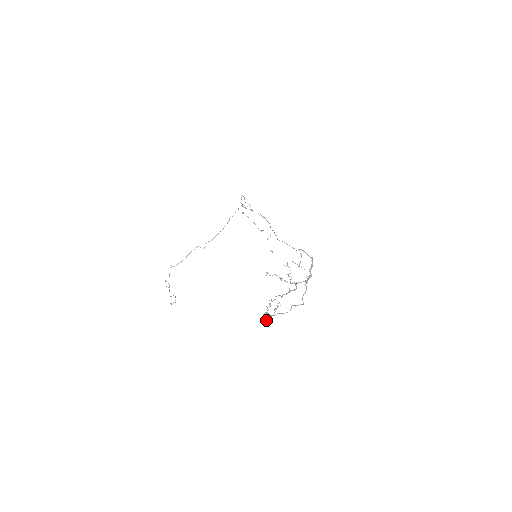
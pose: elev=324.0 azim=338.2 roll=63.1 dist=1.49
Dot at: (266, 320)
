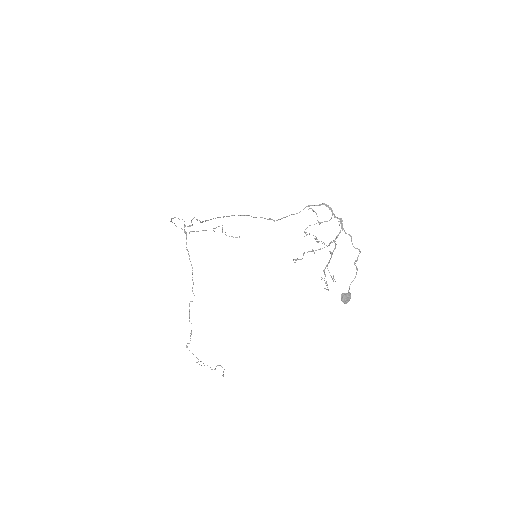
Dot at: (348, 301)
